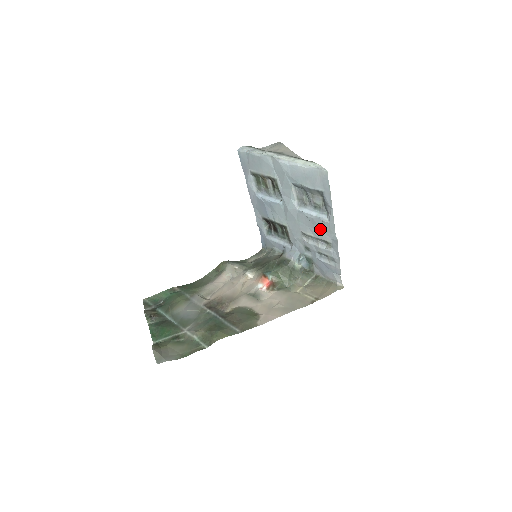
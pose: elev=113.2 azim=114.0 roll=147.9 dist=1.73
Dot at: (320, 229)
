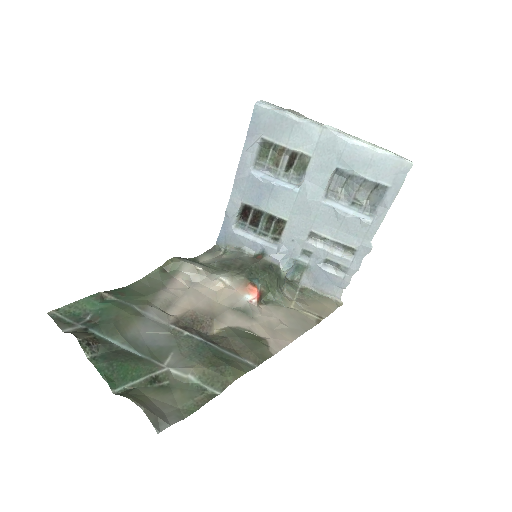
Dot at: (349, 231)
